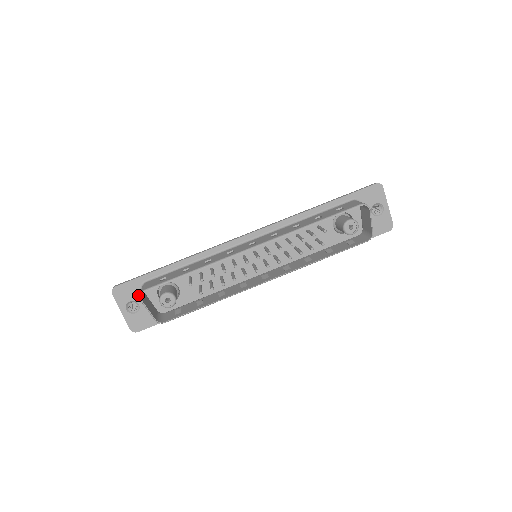
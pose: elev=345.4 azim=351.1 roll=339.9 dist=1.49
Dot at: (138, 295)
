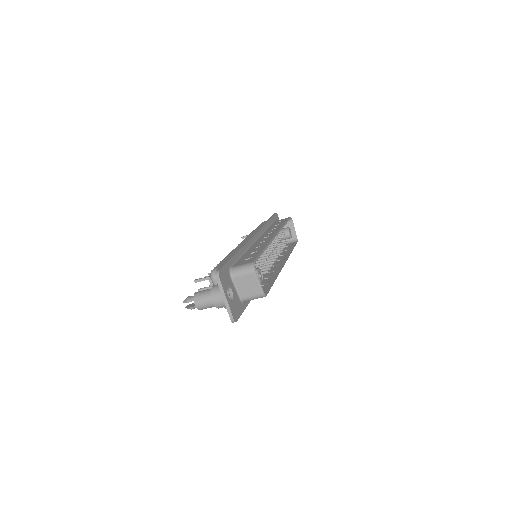
Dot at: (230, 281)
